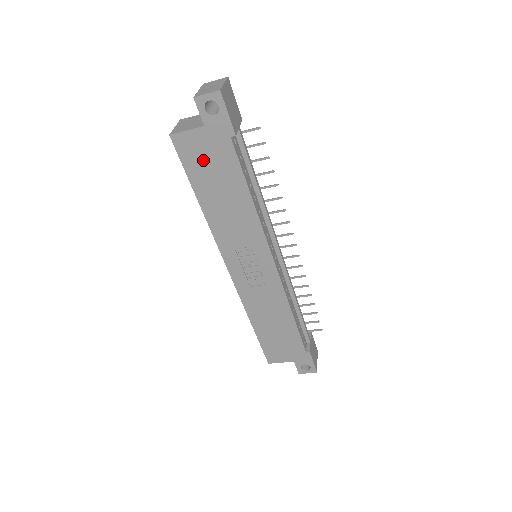
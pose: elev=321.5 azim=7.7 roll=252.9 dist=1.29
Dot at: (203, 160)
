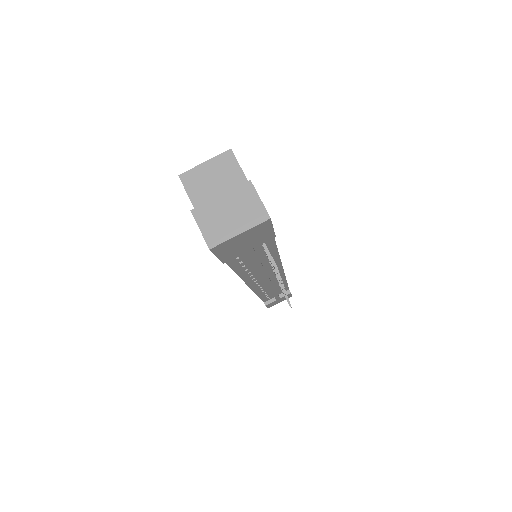
Dot at: occluded
